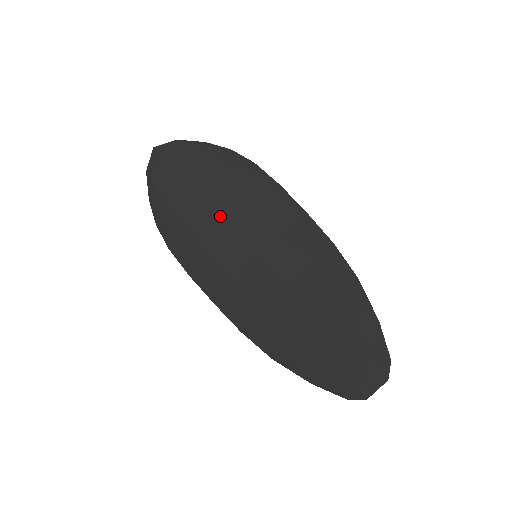
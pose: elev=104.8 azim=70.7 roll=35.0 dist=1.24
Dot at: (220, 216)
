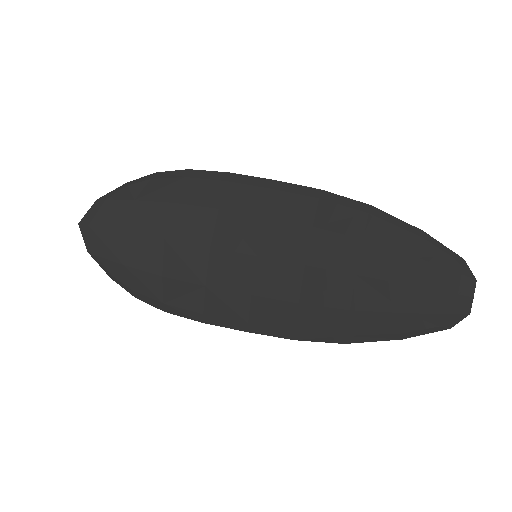
Dot at: (192, 243)
